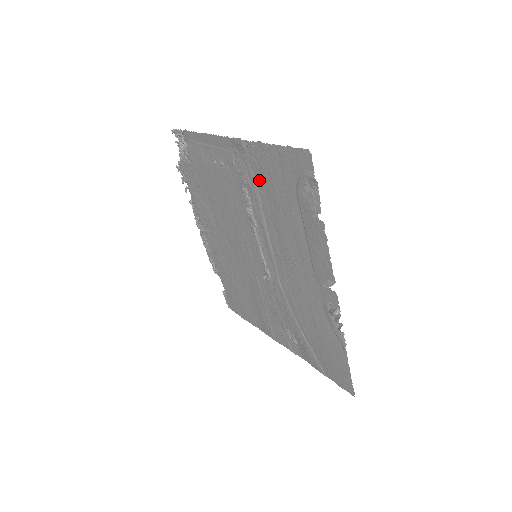
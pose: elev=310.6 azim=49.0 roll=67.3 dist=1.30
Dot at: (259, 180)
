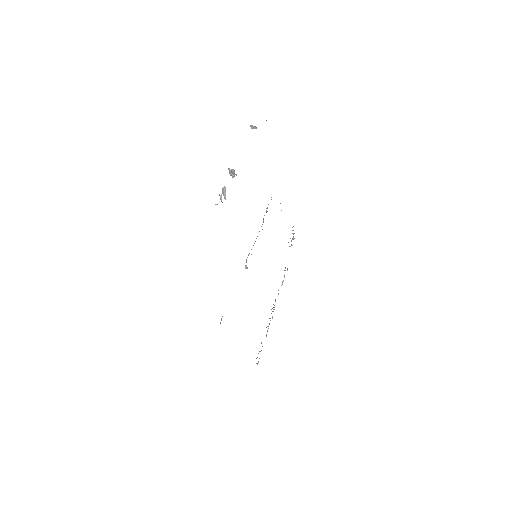
Dot at: occluded
